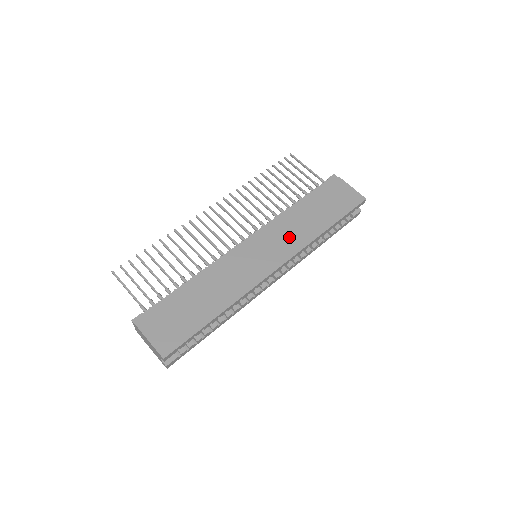
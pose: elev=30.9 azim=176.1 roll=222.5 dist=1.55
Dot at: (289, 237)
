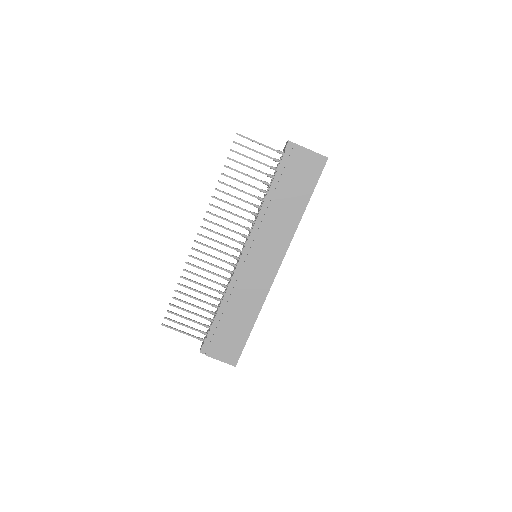
Dot at: (276, 235)
